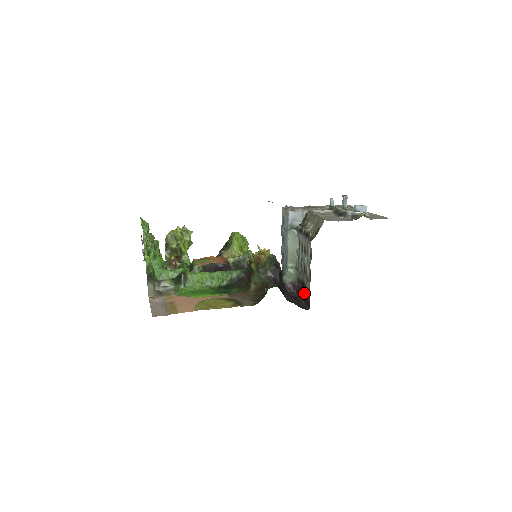
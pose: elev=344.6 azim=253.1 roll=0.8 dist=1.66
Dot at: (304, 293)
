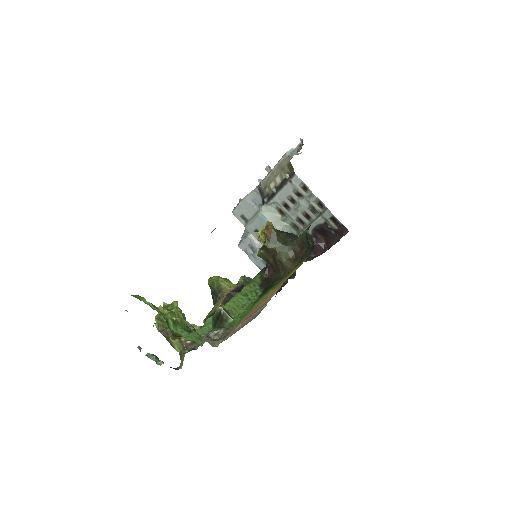
Dot at: (325, 238)
